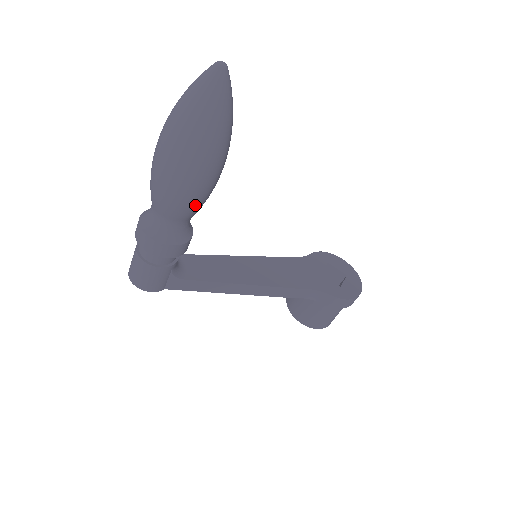
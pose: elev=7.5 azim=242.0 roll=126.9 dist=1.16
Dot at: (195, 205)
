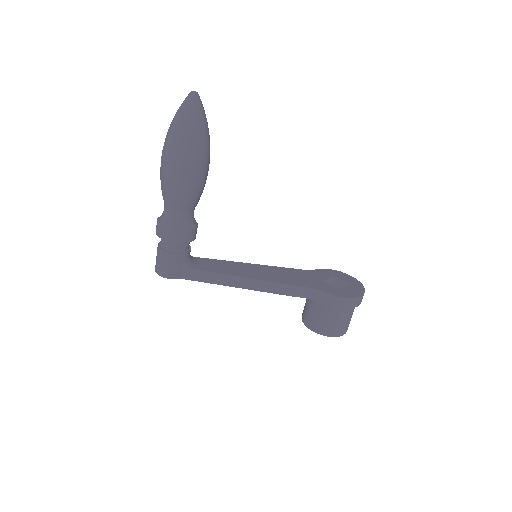
Dot at: (188, 194)
